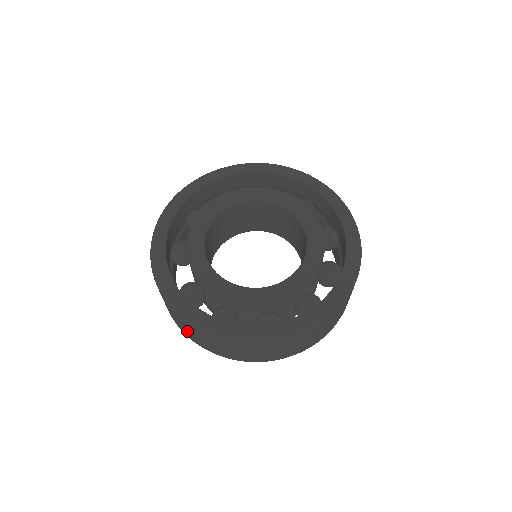
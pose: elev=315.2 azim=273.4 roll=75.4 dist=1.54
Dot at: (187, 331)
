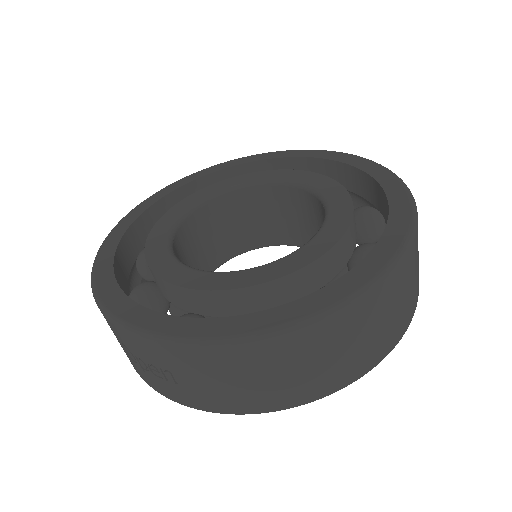
Dot at: (209, 388)
